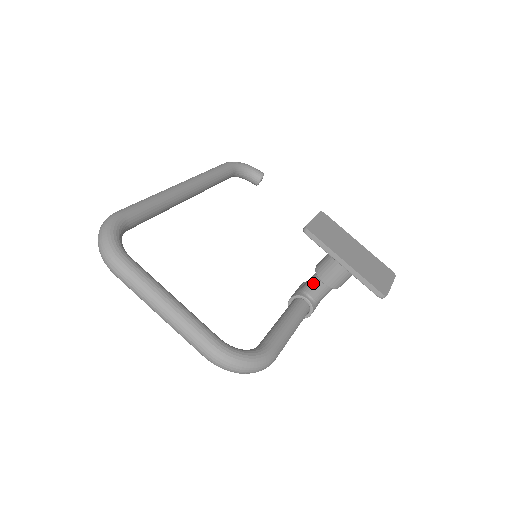
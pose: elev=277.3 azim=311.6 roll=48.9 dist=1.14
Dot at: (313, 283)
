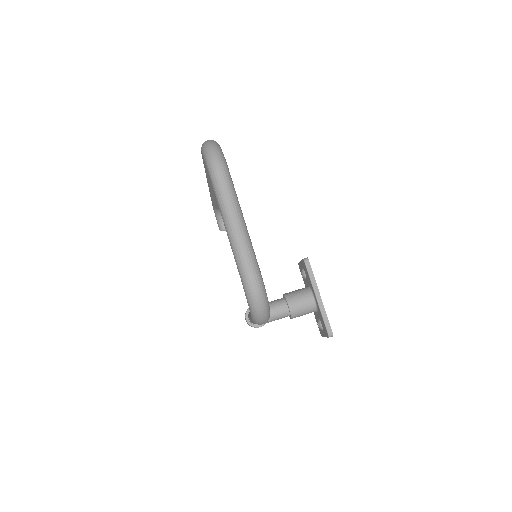
Dot at: (277, 304)
